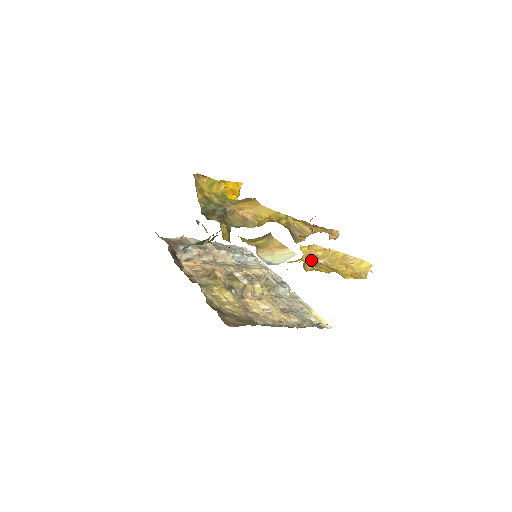
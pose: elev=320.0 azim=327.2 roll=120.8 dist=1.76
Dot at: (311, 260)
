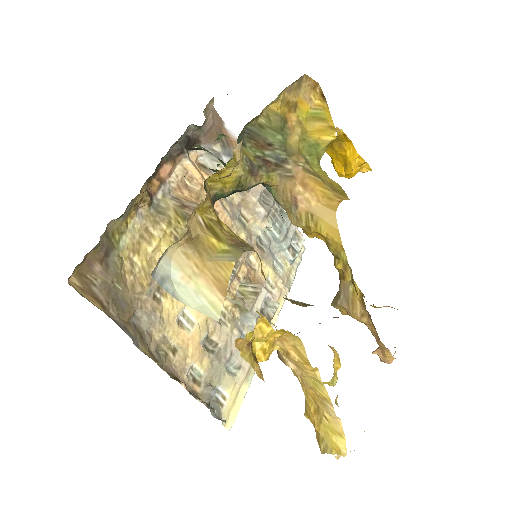
Dot at: (246, 351)
